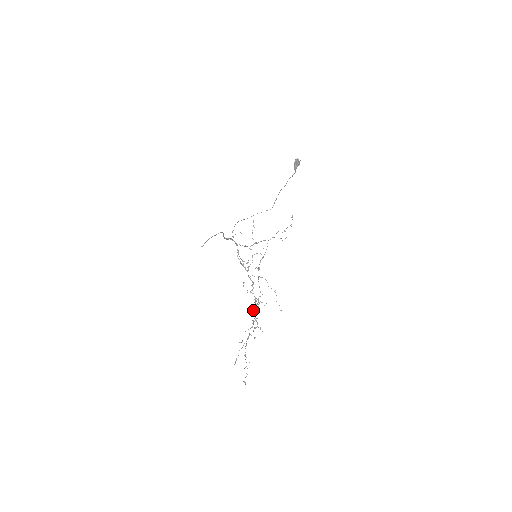
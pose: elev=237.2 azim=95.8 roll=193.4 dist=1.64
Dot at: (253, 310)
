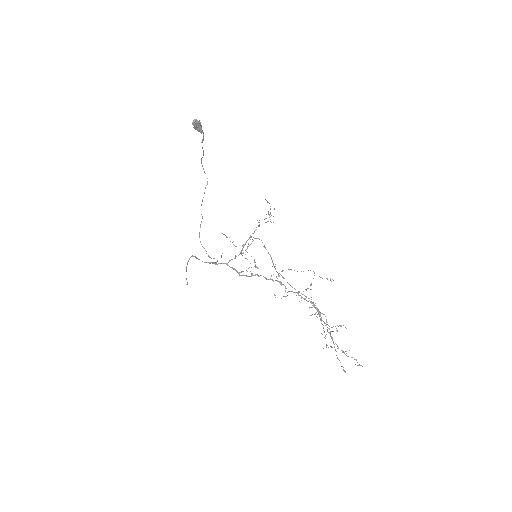
Dot at: occluded
